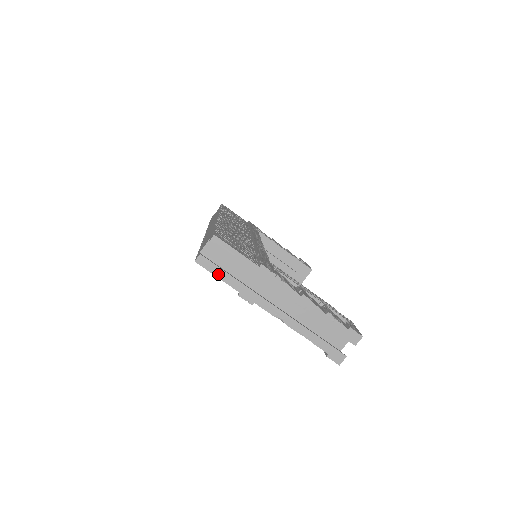
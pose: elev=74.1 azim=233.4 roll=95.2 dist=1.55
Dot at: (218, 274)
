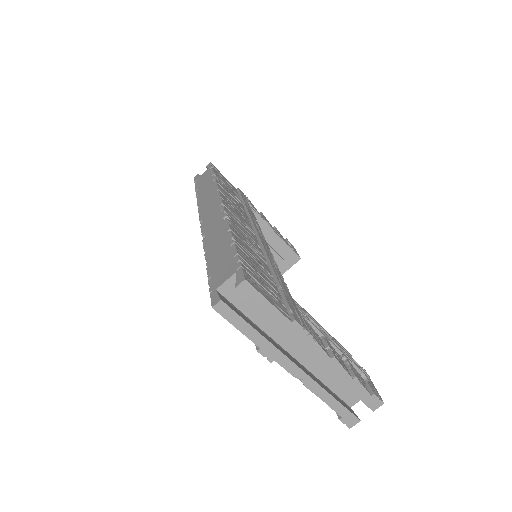
Dot at: (238, 325)
